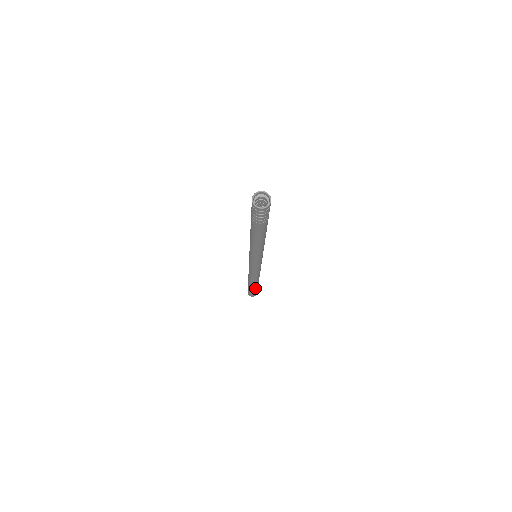
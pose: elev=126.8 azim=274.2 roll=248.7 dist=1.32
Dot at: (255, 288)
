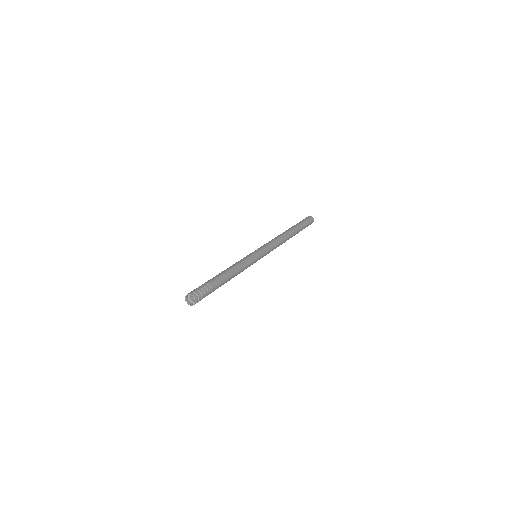
Dot at: occluded
